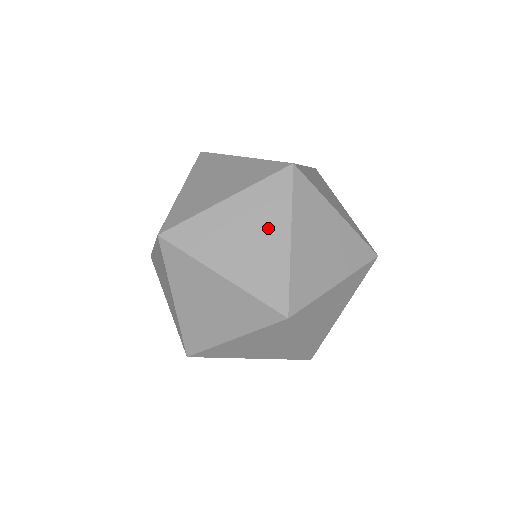
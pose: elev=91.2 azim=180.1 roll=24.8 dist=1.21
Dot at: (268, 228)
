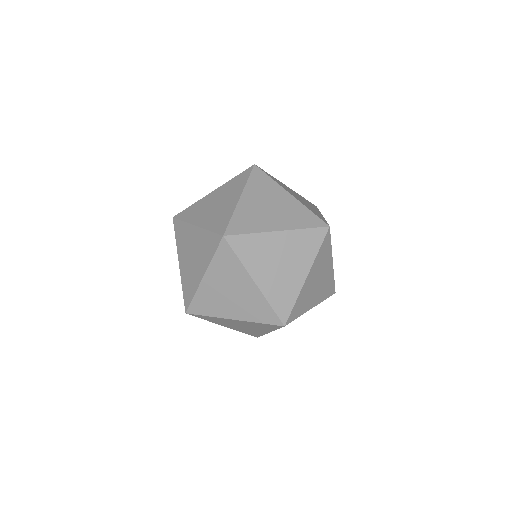
Dot at: (200, 261)
